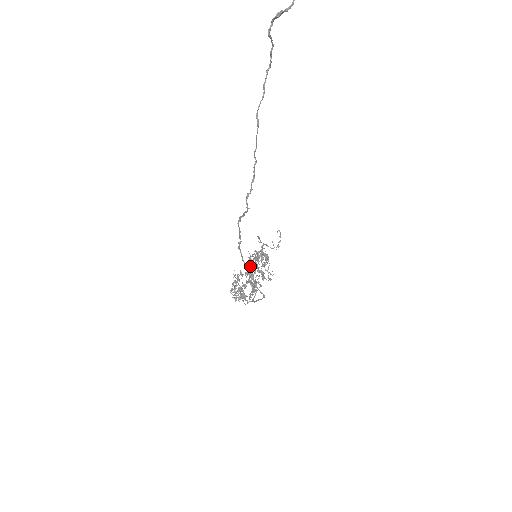
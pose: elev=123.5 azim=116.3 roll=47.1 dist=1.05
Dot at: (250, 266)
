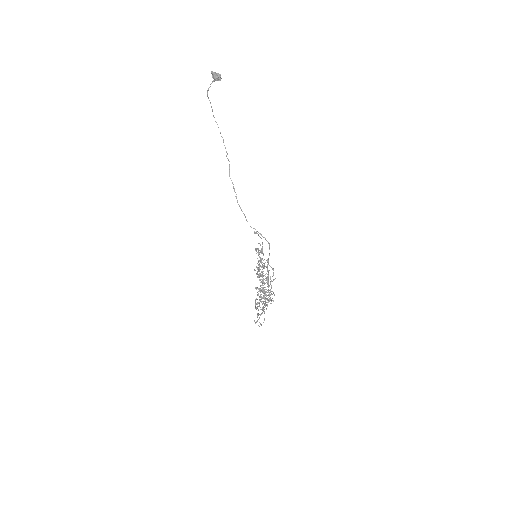
Dot at: (258, 276)
